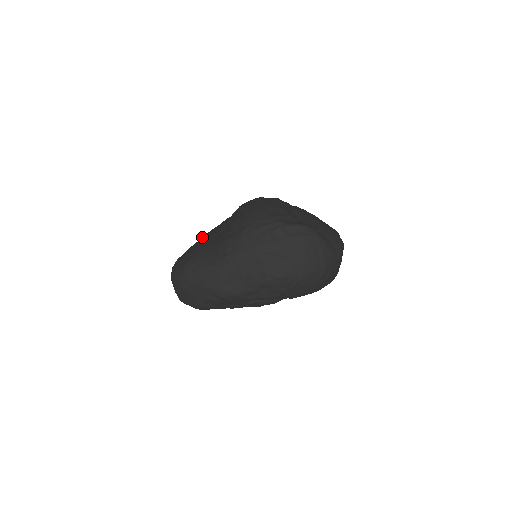
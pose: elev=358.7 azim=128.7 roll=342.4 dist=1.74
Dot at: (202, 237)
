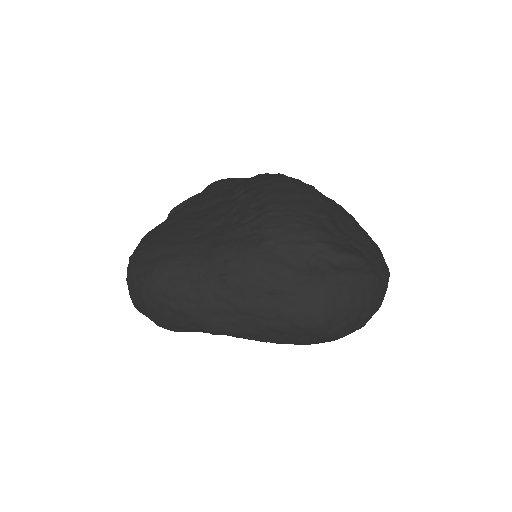
Dot at: (180, 211)
